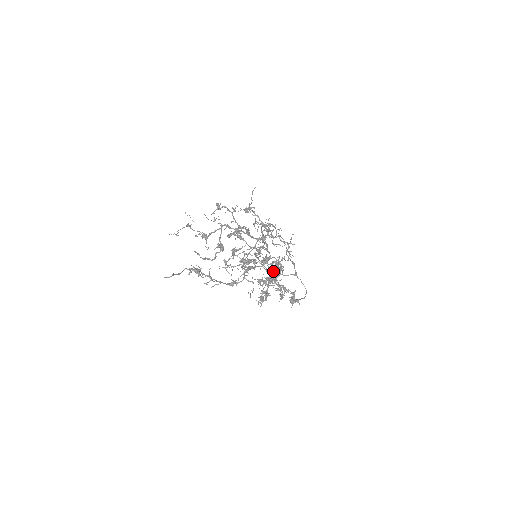
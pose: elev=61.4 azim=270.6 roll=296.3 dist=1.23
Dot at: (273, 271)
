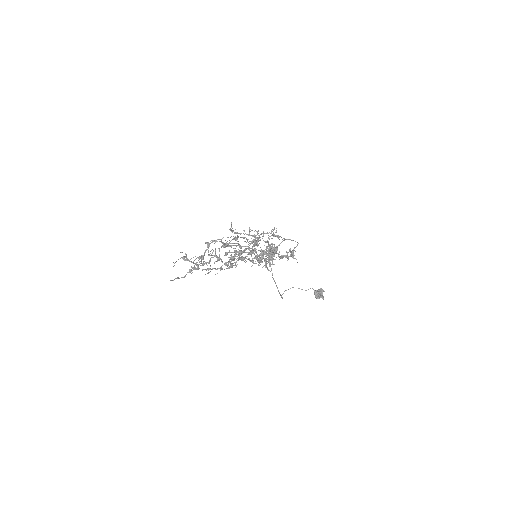
Dot at: (315, 291)
